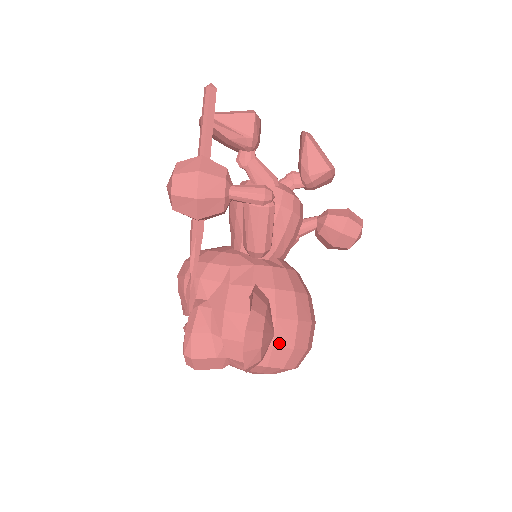
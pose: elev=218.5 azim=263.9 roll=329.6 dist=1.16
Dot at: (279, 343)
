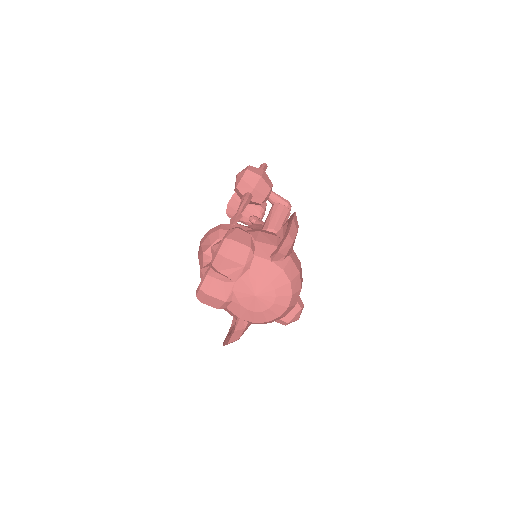
Dot at: (293, 260)
